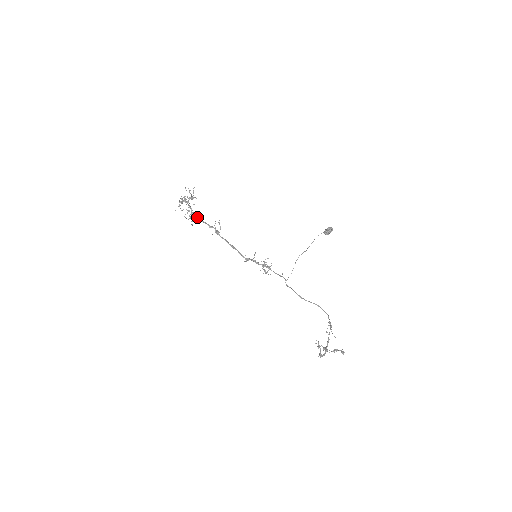
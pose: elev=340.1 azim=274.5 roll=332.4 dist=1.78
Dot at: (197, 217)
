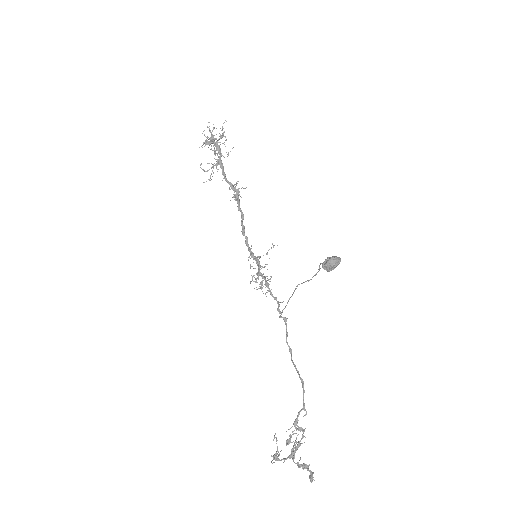
Dot at: (222, 169)
